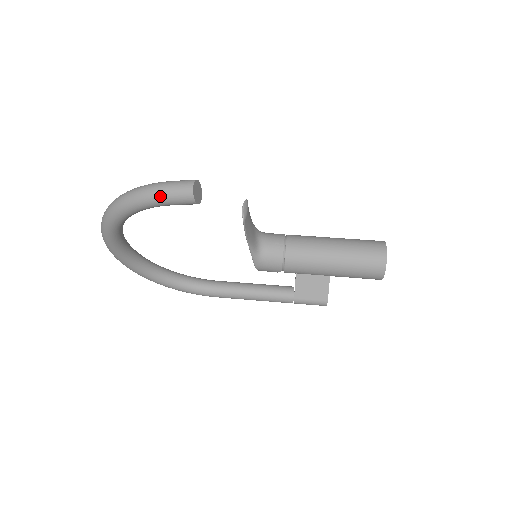
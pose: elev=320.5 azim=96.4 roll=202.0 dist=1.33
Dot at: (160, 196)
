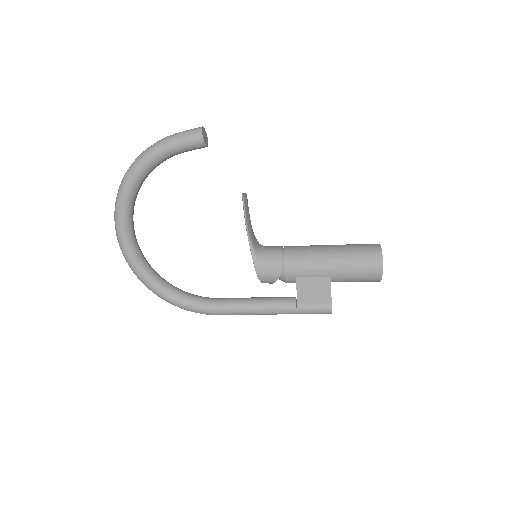
Dot at: (174, 138)
